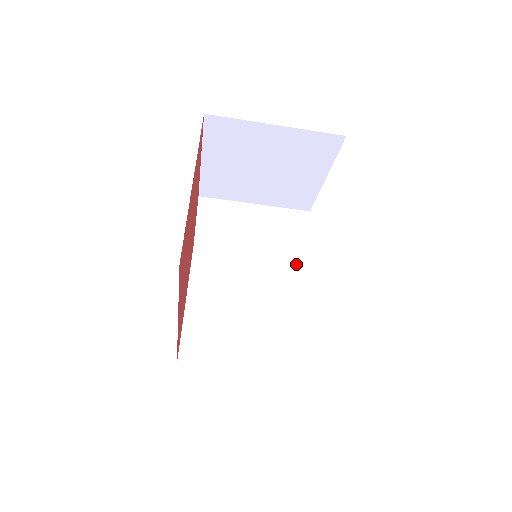
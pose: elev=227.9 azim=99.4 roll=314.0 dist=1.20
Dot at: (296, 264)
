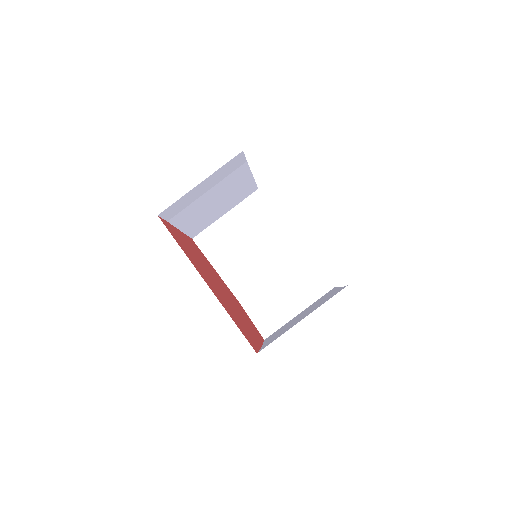
Dot at: occluded
